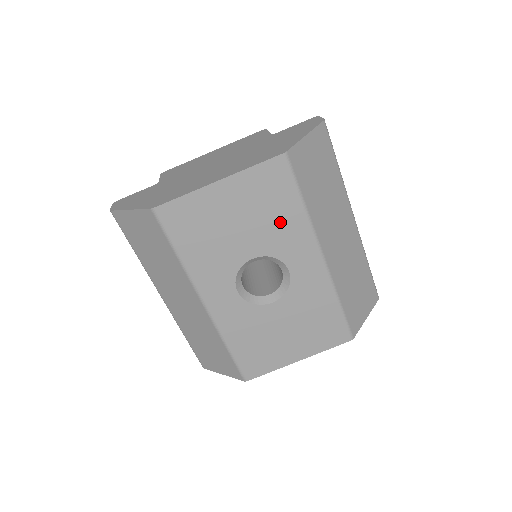
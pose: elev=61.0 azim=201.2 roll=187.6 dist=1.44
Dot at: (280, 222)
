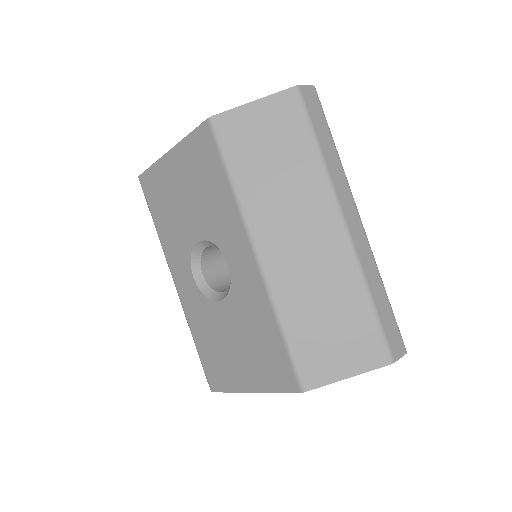
Dot at: (214, 201)
